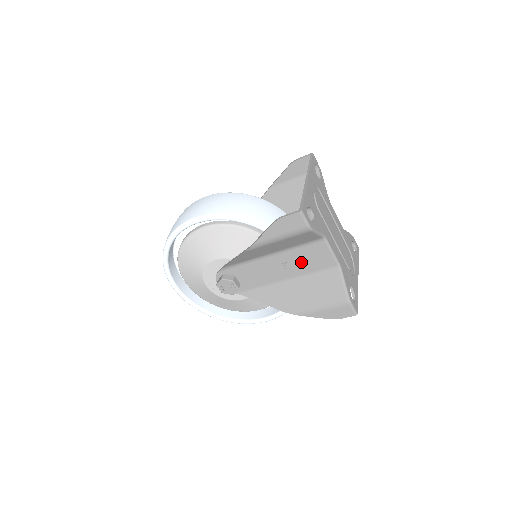
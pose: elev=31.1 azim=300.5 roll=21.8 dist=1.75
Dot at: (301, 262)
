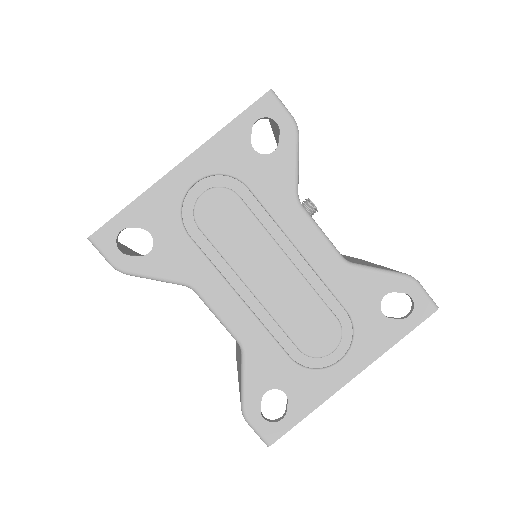
Dot at: occluded
